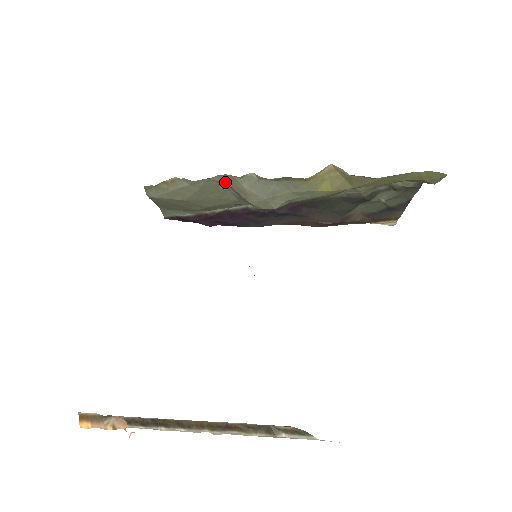
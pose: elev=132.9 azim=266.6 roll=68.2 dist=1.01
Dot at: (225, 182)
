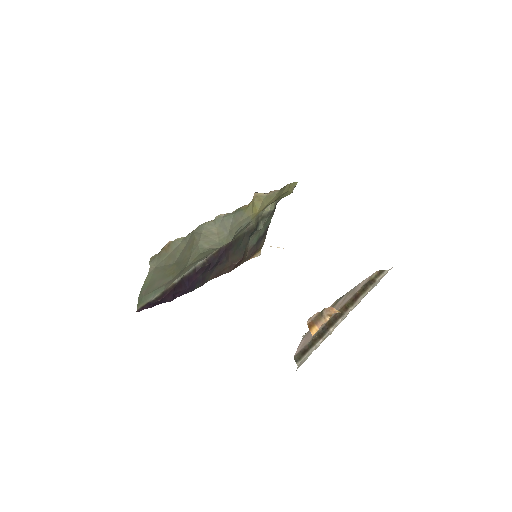
Dot at: (201, 232)
